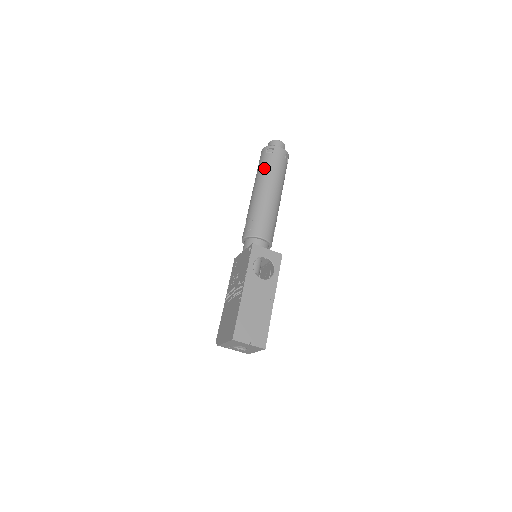
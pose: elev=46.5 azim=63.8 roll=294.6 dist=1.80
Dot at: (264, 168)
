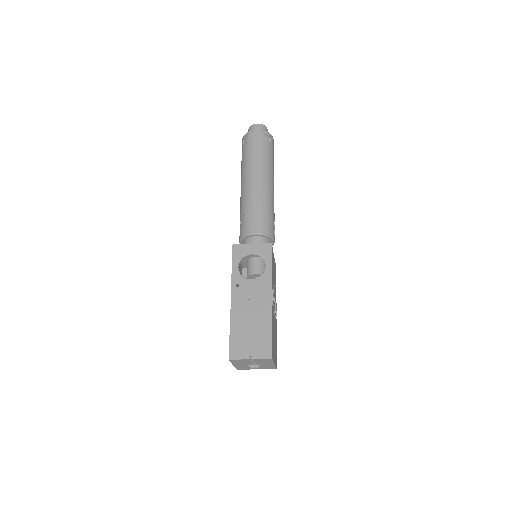
Dot at: (243, 160)
